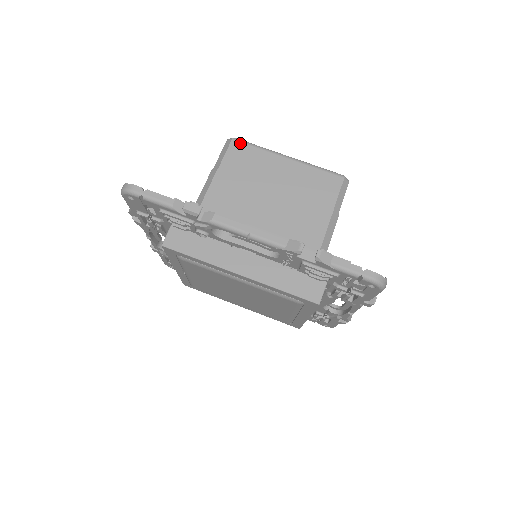
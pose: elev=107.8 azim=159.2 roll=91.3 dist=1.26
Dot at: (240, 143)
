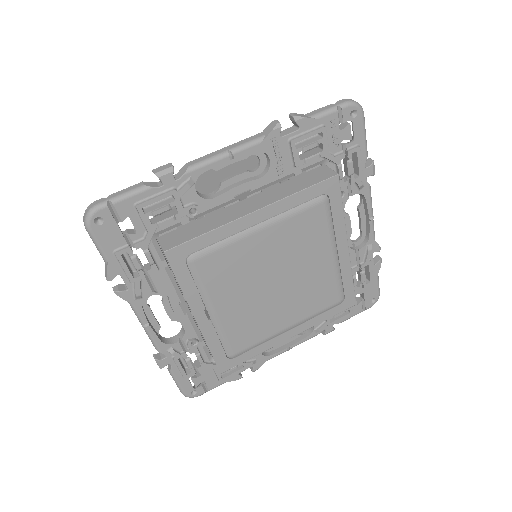
Dot at: occluded
